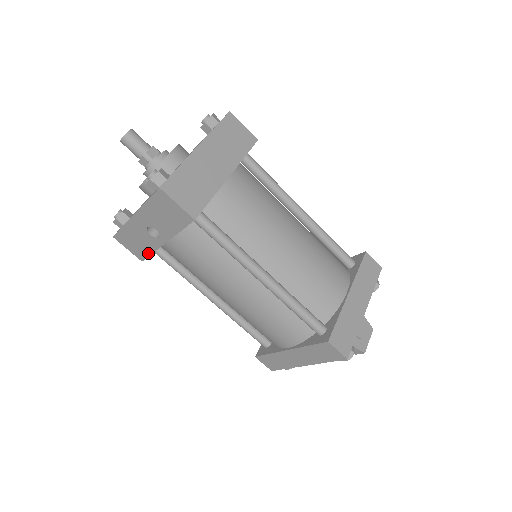
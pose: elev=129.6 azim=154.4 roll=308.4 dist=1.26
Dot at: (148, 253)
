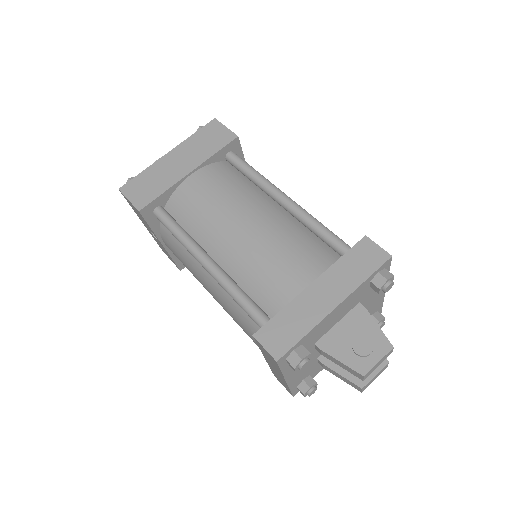
Dot at: (172, 260)
